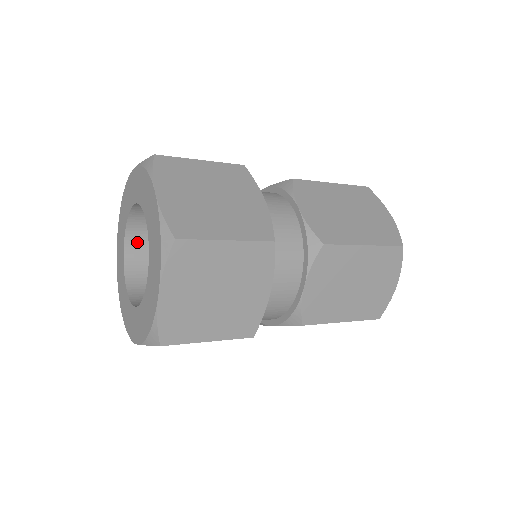
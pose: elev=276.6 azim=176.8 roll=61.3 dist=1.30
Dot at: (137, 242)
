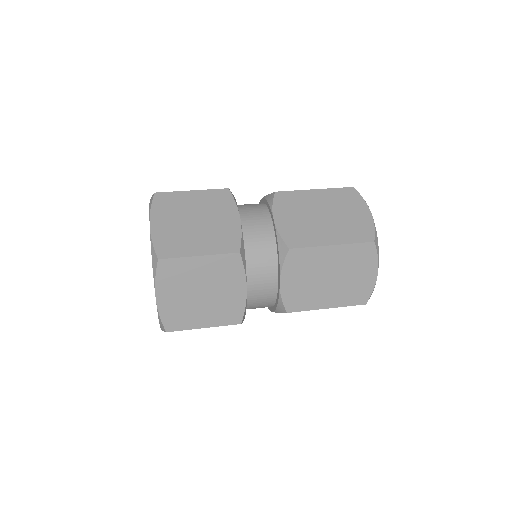
Dot at: occluded
